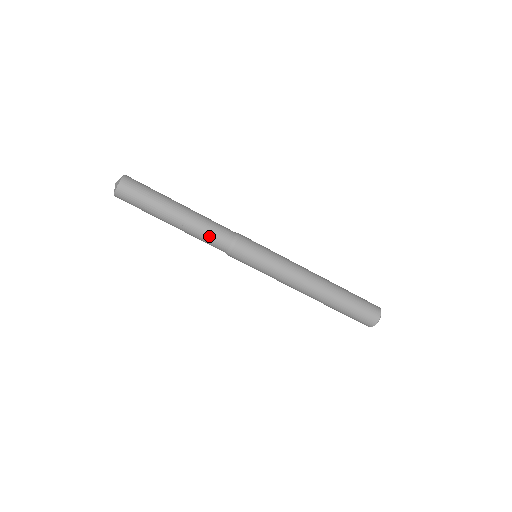
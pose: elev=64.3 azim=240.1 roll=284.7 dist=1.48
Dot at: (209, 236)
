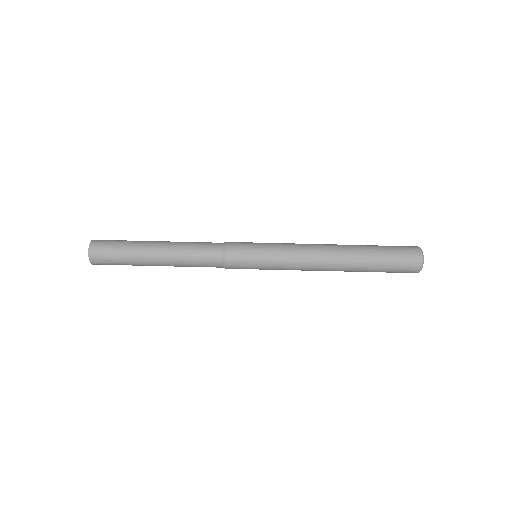
Dot at: (197, 246)
